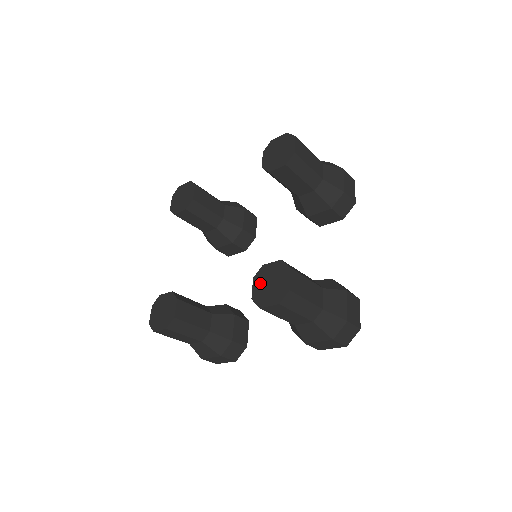
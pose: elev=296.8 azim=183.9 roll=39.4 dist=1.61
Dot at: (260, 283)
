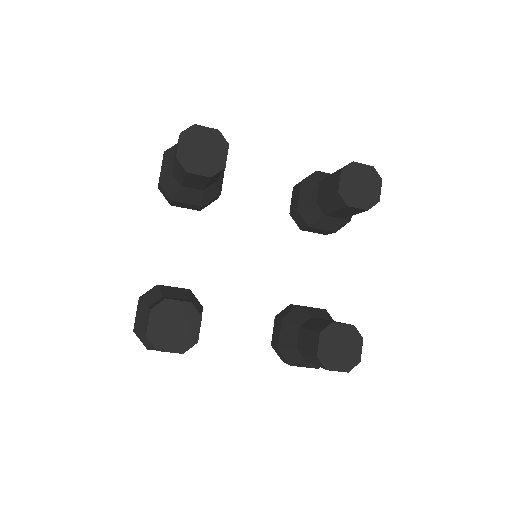
Dot at: (329, 342)
